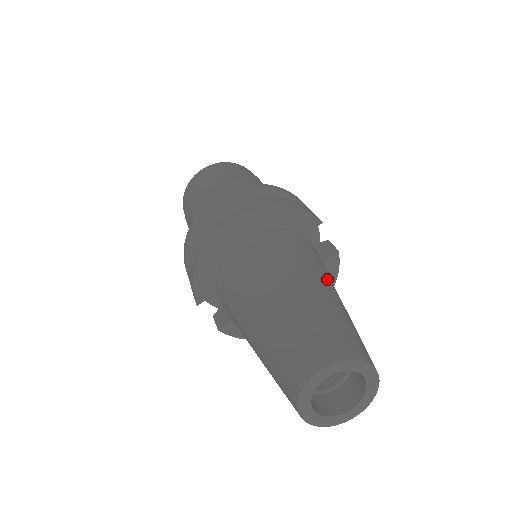
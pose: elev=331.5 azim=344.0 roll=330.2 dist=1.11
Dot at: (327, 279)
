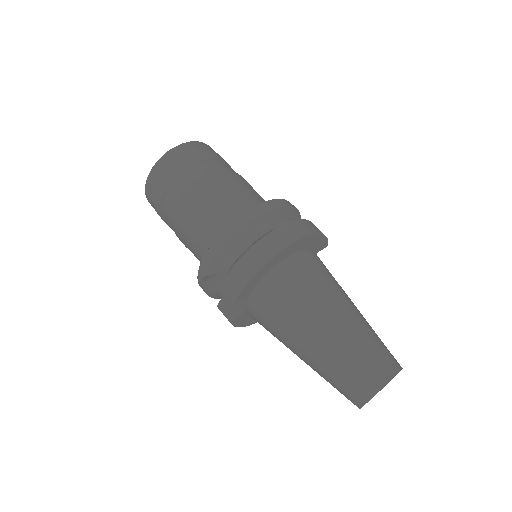
Dot at: occluded
